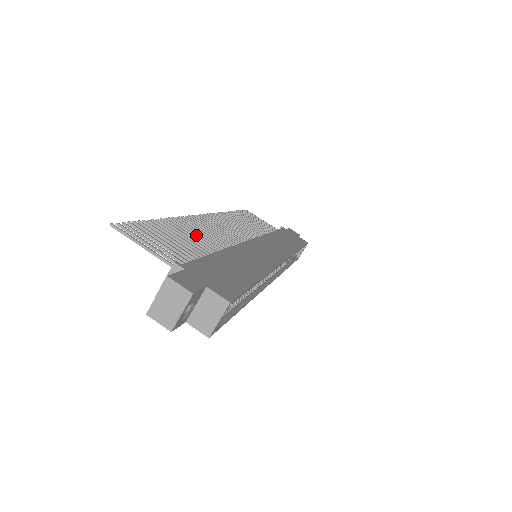
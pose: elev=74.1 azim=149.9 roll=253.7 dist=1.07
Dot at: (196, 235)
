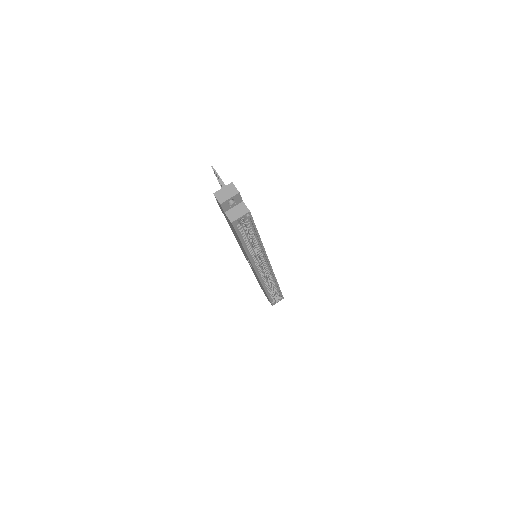
Dot at: occluded
